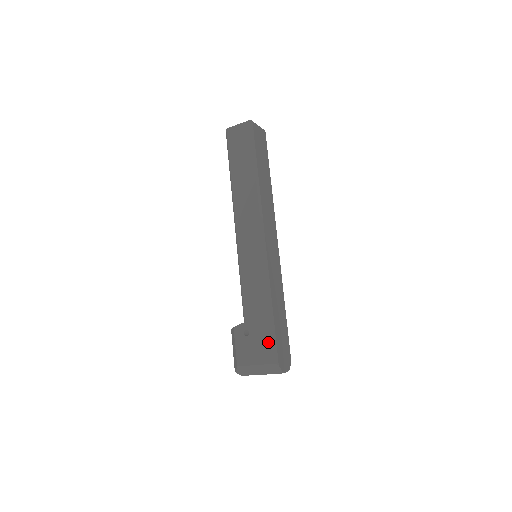
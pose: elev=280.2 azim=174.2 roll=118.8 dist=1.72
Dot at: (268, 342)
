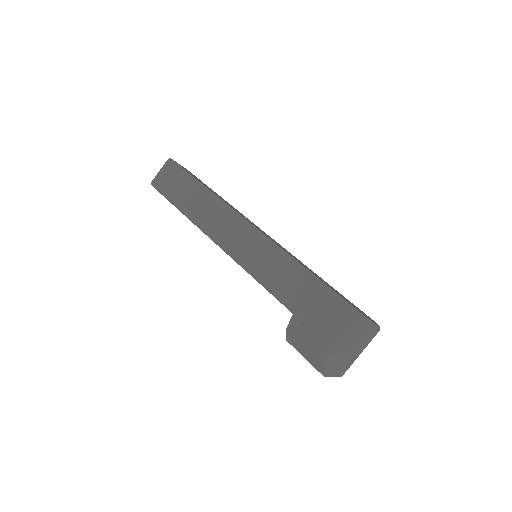
Dot at: (334, 305)
